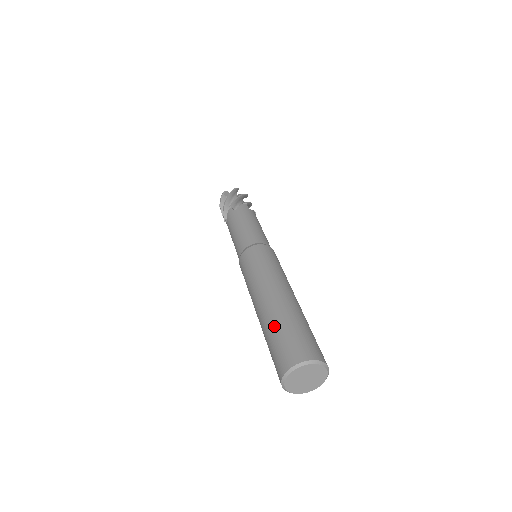
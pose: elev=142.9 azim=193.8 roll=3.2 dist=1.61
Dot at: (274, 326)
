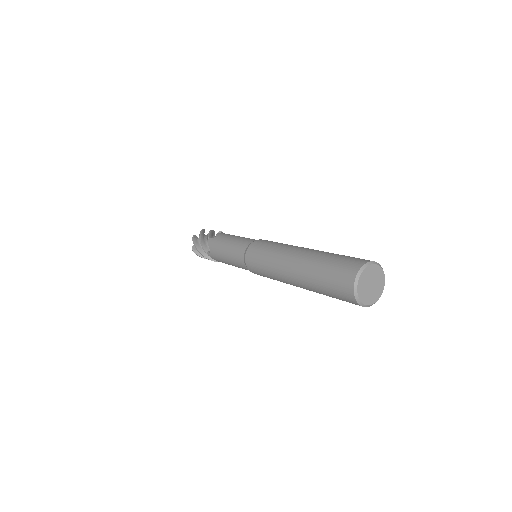
Dot at: (333, 253)
